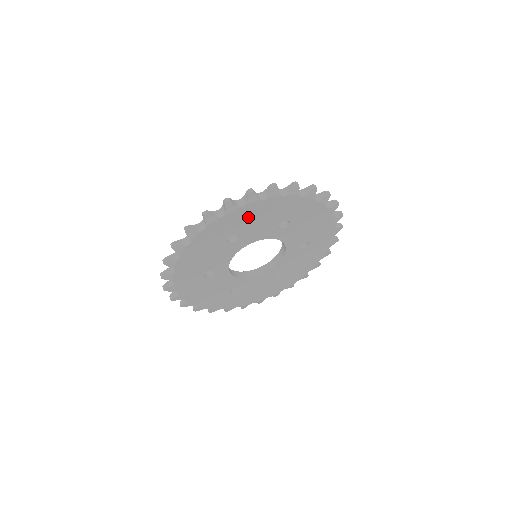
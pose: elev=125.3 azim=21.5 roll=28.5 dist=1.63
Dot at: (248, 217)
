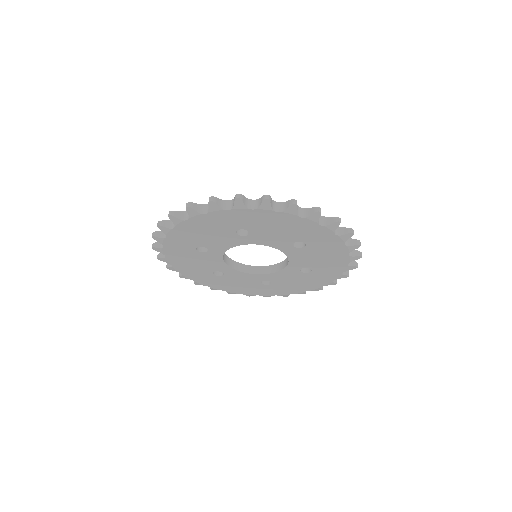
Dot at: (192, 233)
